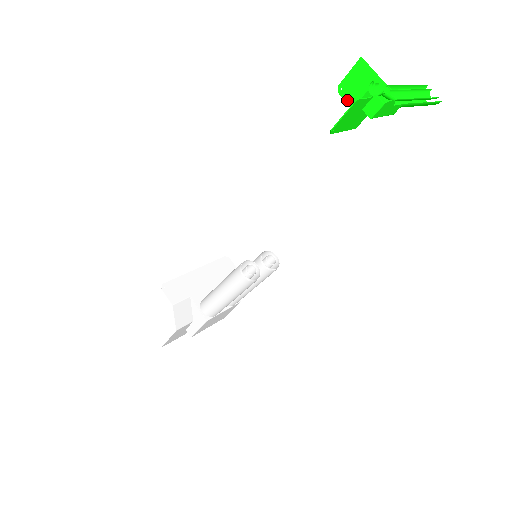
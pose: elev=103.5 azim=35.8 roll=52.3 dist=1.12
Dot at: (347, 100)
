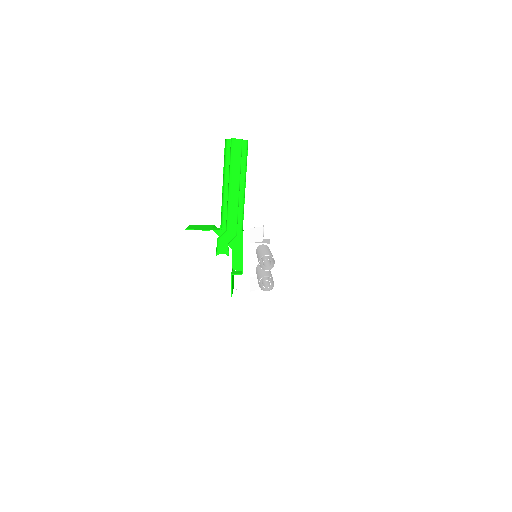
Dot at: occluded
